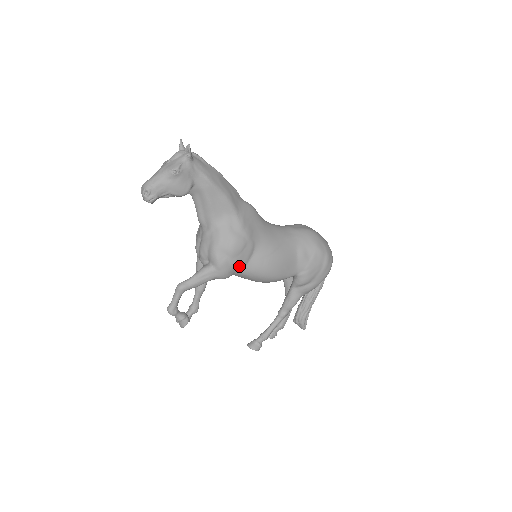
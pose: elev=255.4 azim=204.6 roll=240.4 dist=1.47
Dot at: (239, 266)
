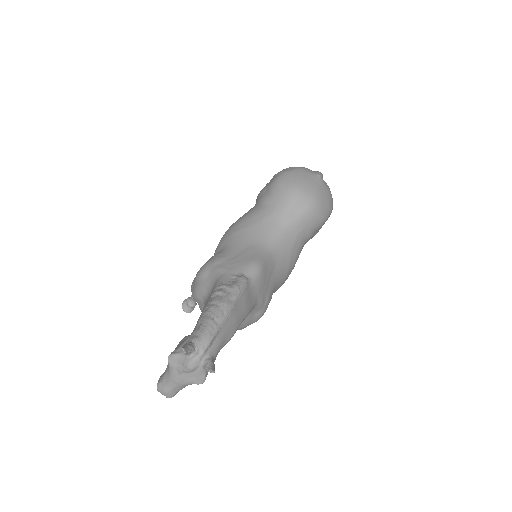
Dot at: occluded
